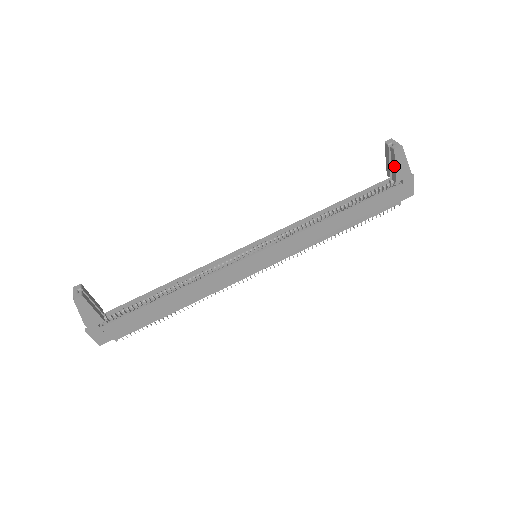
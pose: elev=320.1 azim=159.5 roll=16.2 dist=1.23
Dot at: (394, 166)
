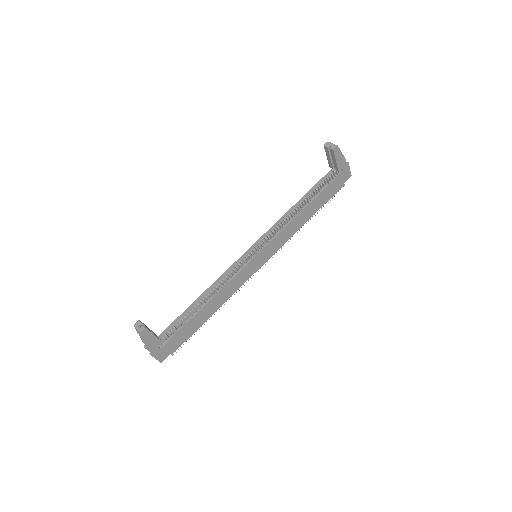
Dot at: (335, 161)
